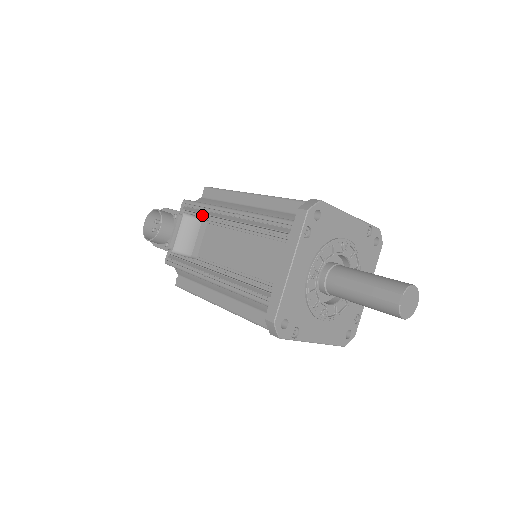
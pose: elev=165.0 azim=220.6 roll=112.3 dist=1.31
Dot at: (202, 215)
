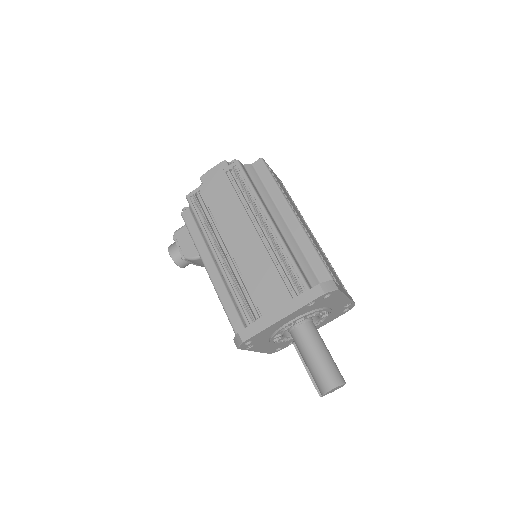
Dot at: occluded
